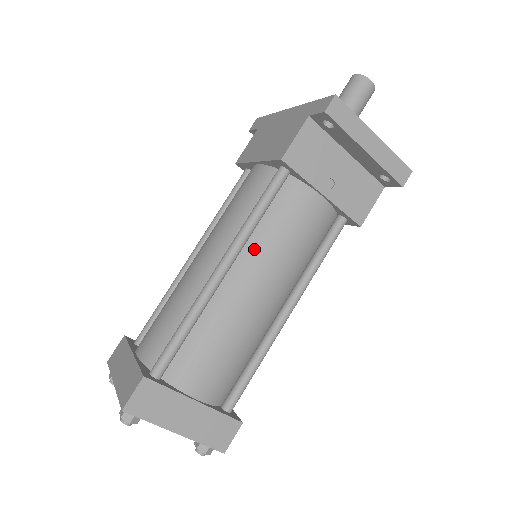
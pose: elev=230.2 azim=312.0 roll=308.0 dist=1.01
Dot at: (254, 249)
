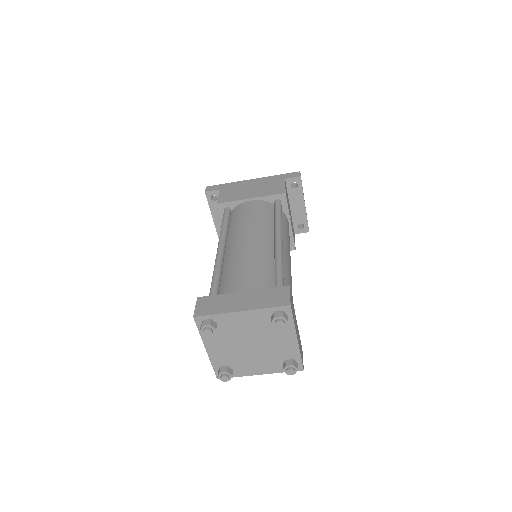
Dot at: (283, 237)
